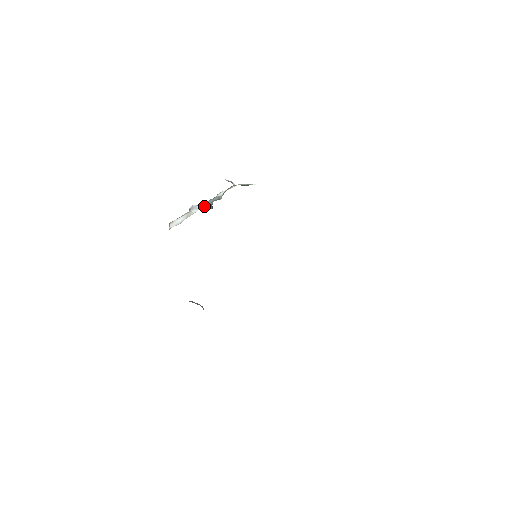
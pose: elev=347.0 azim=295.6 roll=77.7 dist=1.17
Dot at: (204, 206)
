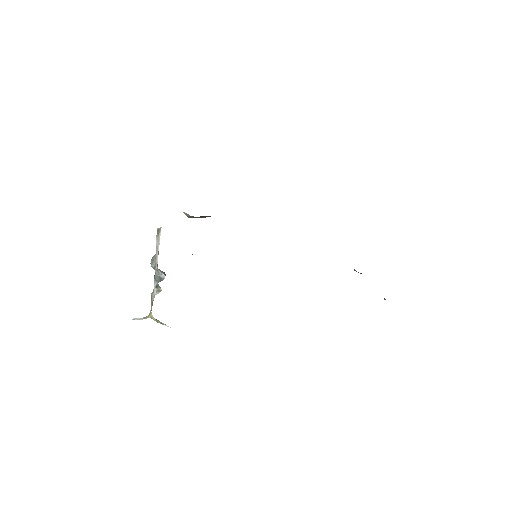
Dot at: (159, 270)
